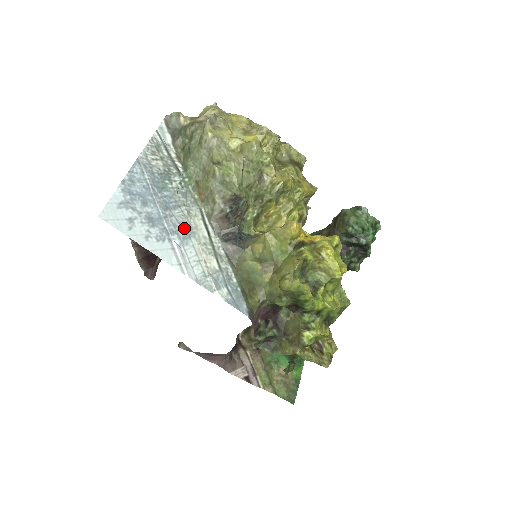
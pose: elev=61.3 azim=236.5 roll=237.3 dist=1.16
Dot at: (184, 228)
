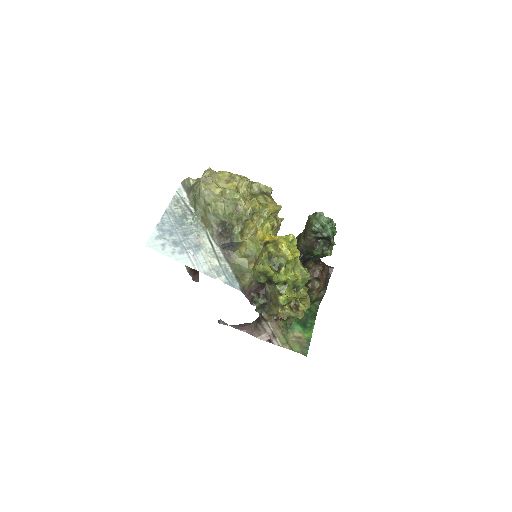
Dot at: (196, 245)
